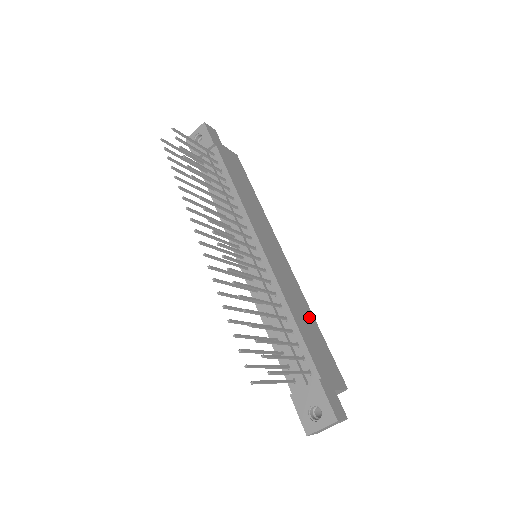
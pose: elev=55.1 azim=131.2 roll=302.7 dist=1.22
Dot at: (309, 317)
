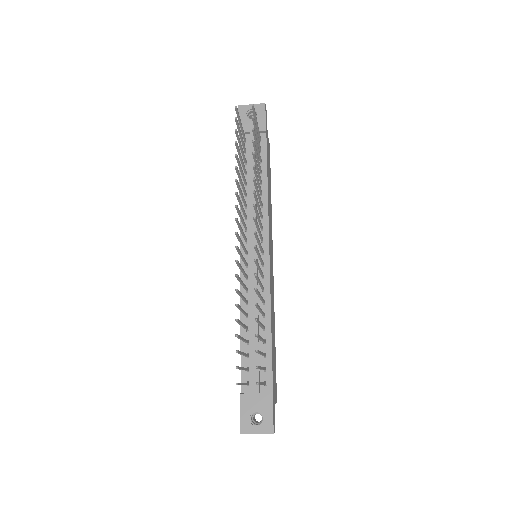
Dot at: (274, 330)
